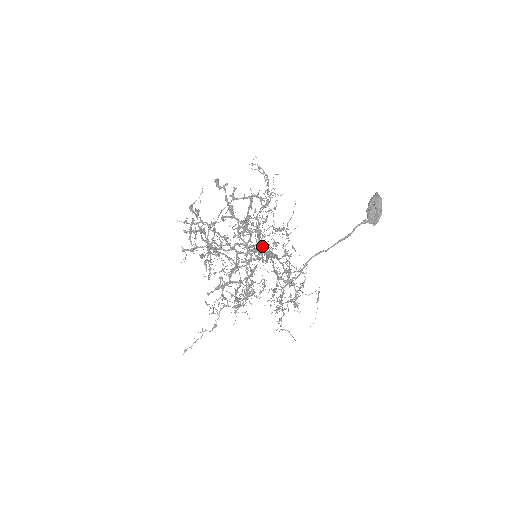
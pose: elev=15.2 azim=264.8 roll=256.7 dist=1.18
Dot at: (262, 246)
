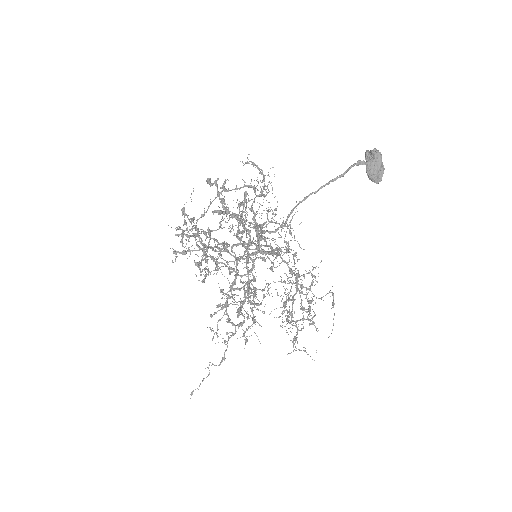
Dot at: (260, 240)
